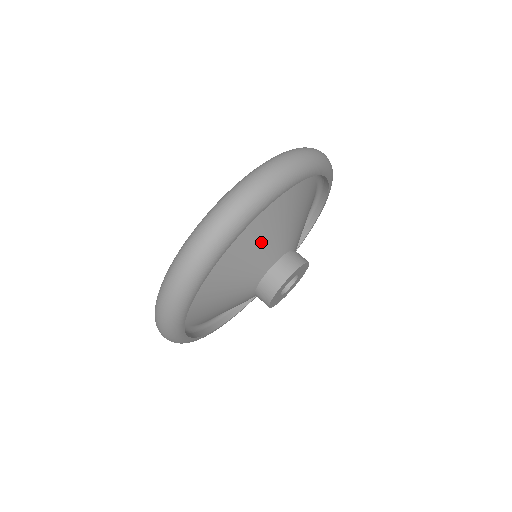
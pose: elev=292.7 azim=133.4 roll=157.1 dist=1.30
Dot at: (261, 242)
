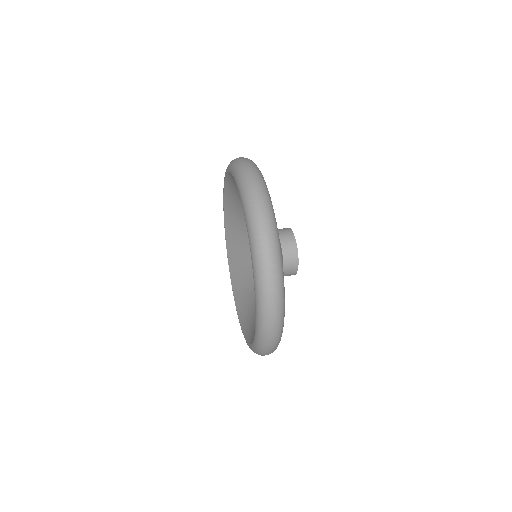
Dot at: occluded
